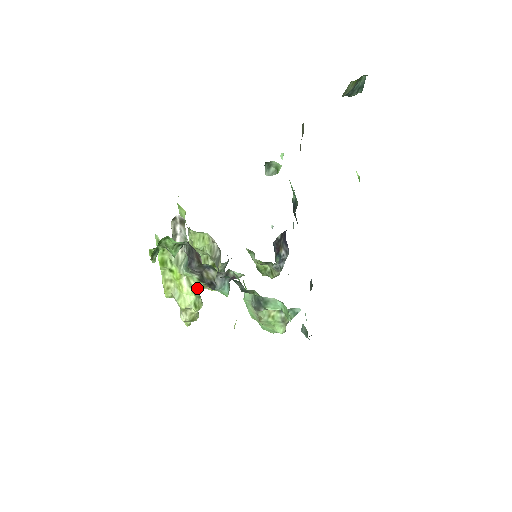
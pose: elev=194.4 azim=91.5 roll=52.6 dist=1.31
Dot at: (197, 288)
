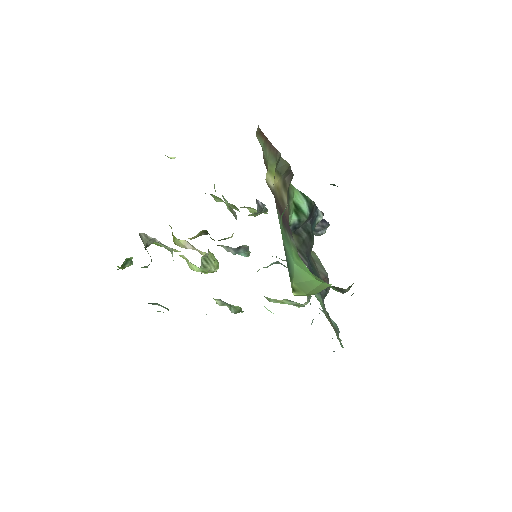
Dot at: occluded
